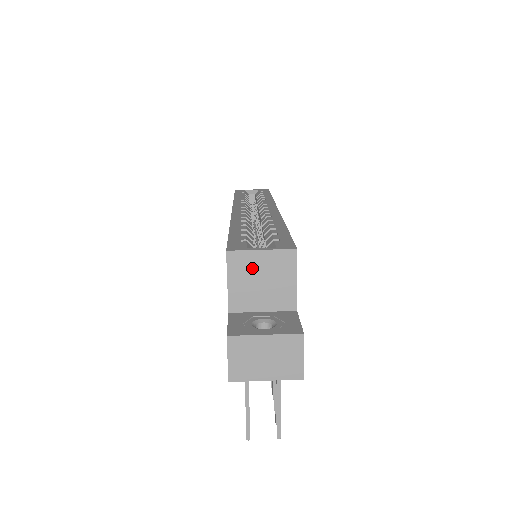
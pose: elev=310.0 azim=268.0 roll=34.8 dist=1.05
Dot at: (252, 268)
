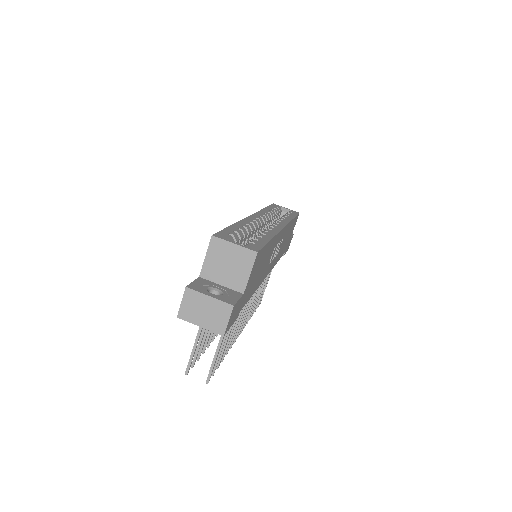
Dot at: (224, 253)
